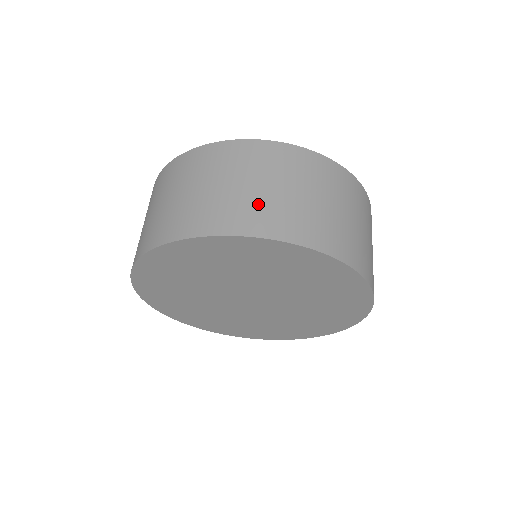
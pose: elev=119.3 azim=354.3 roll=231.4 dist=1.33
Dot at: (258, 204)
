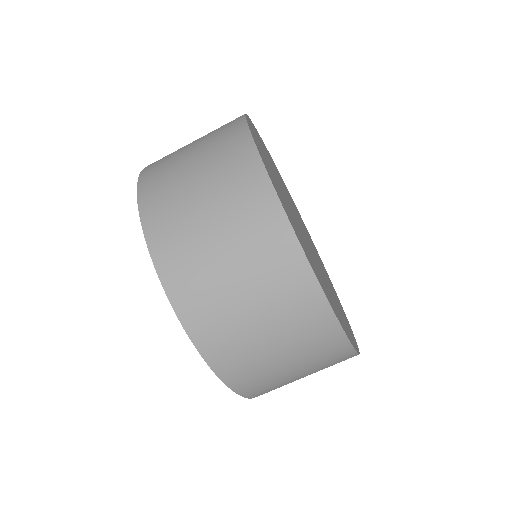
Dot at: (231, 327)
